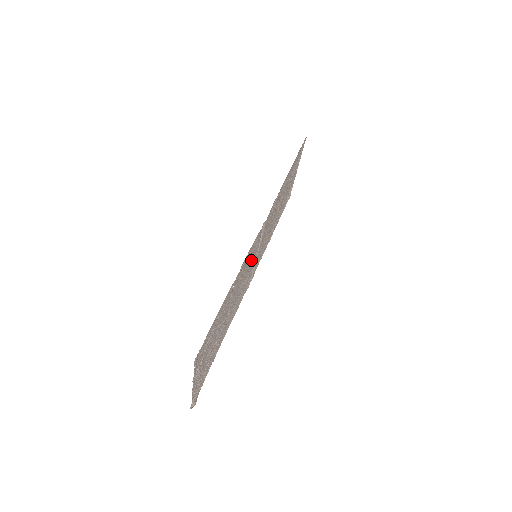
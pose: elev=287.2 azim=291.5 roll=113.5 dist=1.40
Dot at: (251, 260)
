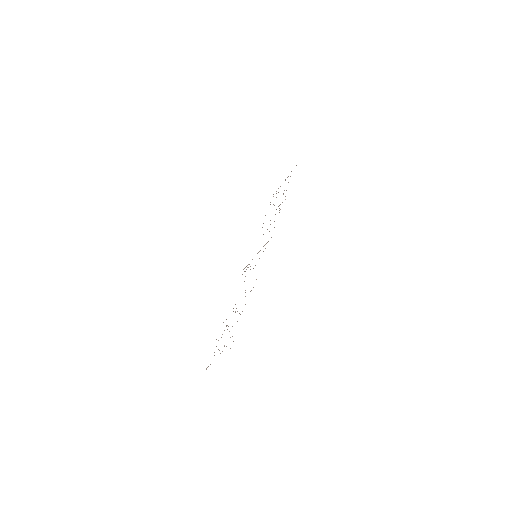
Dot at: occluded
